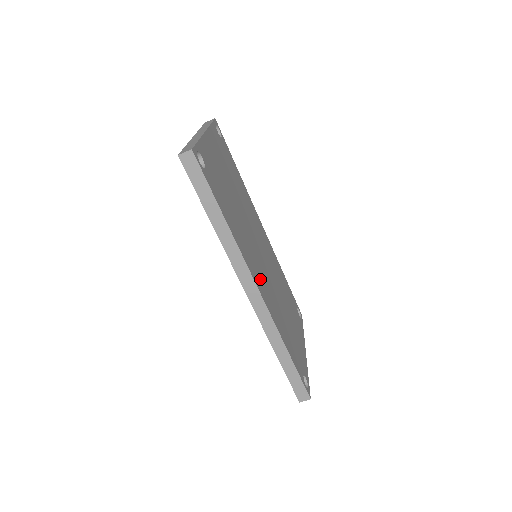
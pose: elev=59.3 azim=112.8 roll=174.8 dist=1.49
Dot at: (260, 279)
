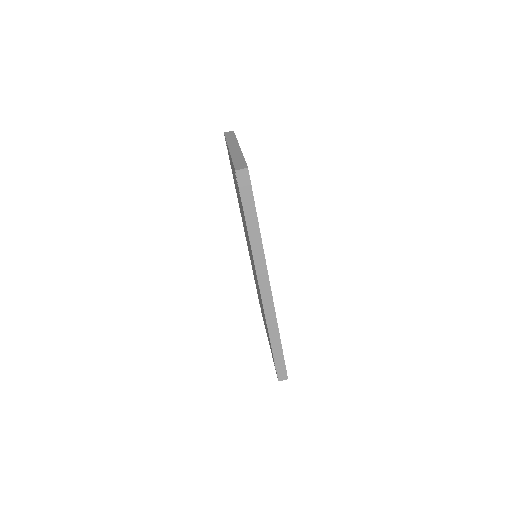
Dot at: occluded
